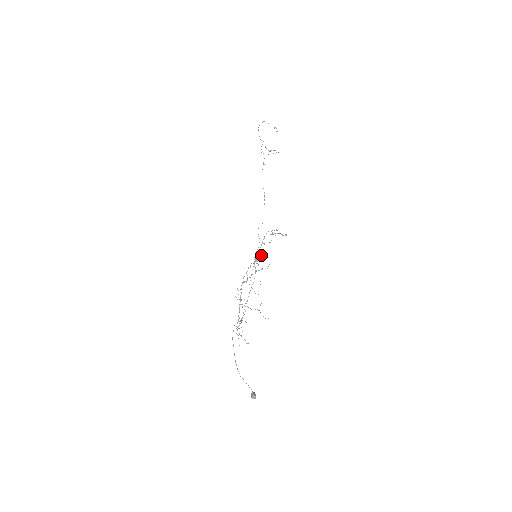
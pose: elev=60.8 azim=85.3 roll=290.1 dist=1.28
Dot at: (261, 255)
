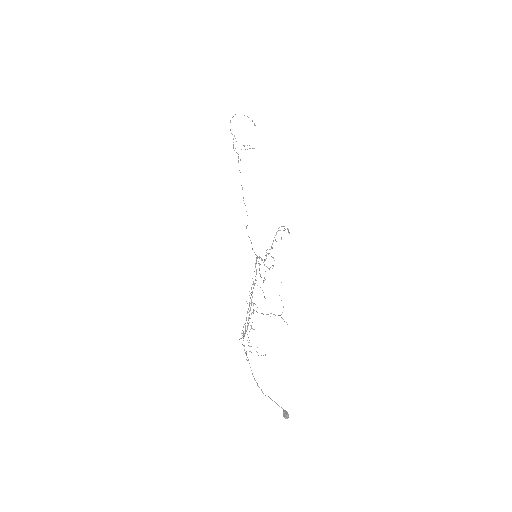
Dot at: occluded
